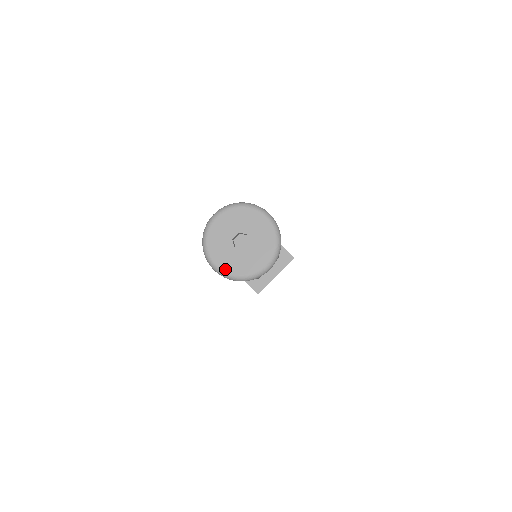
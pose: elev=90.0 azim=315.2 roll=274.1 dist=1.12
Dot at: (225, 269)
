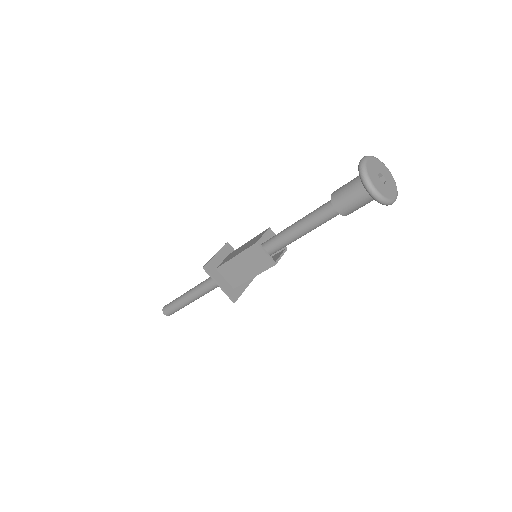
Dot at: (380, 192)
